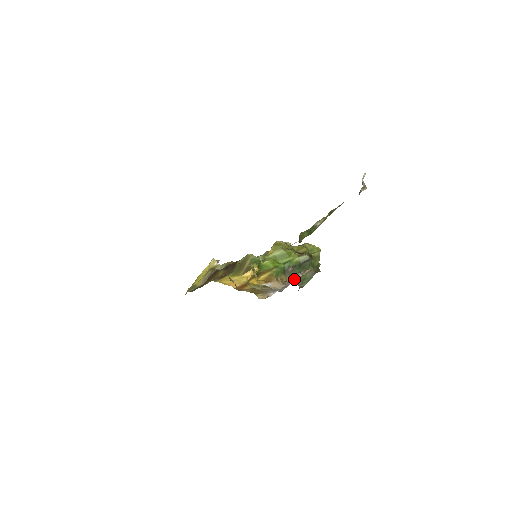
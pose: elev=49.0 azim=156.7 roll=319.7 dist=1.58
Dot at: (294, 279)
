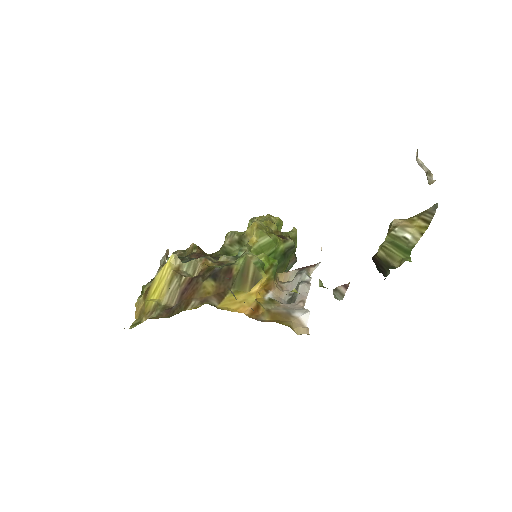
Dot at: (307, 286)
